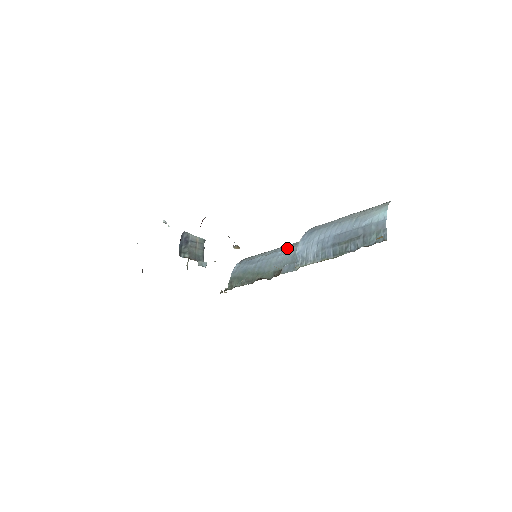
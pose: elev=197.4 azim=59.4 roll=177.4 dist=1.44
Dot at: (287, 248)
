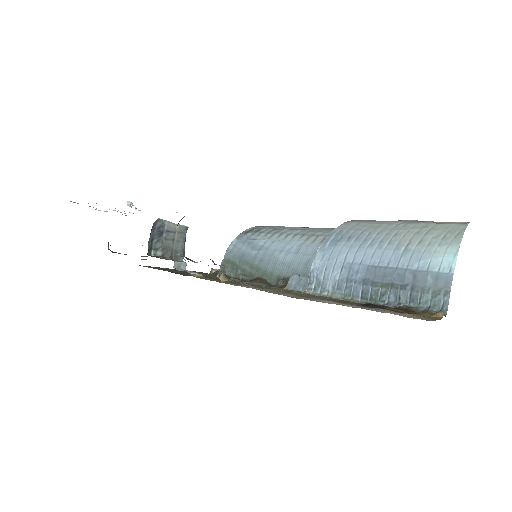
Dot at: (301, 242)
